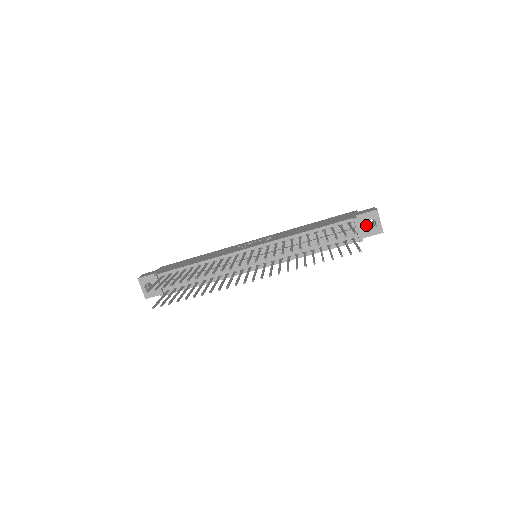
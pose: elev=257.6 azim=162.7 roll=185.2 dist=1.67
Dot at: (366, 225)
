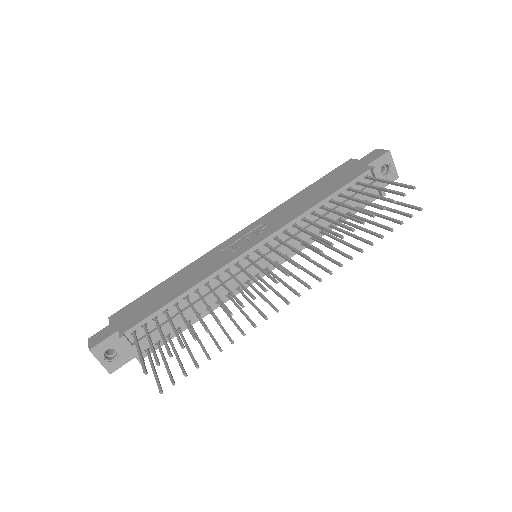
Dot at: (380, 174)
